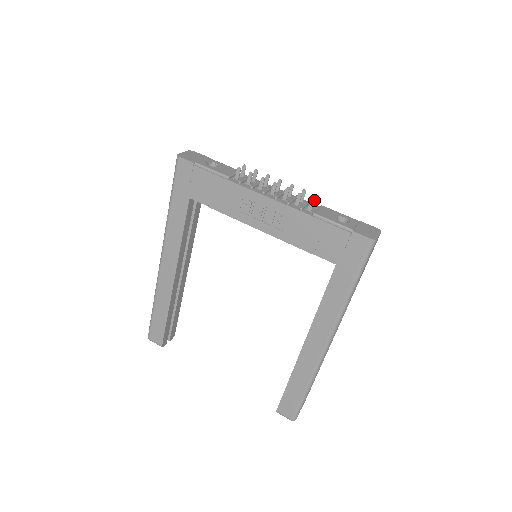
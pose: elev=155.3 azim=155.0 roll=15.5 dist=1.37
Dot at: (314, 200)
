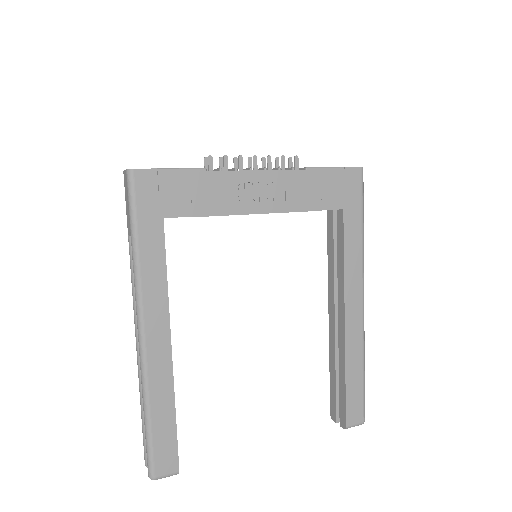
Dot at: occluded
